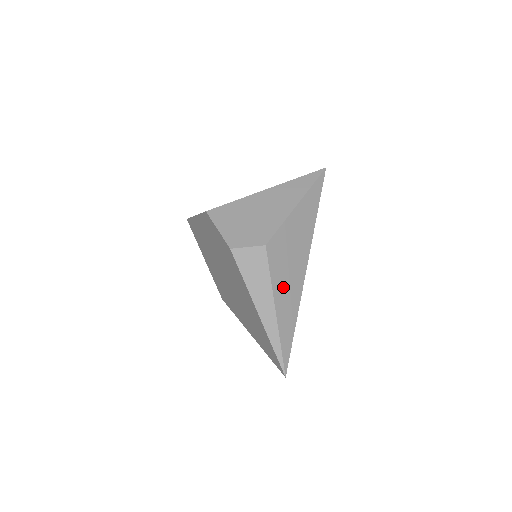
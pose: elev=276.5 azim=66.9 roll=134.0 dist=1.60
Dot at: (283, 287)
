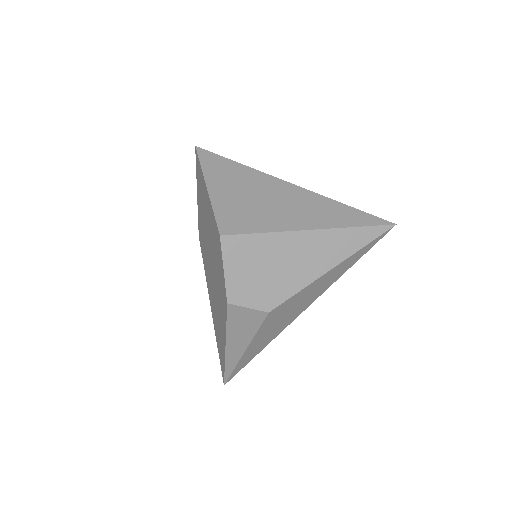
Dot at: (264, 335)
